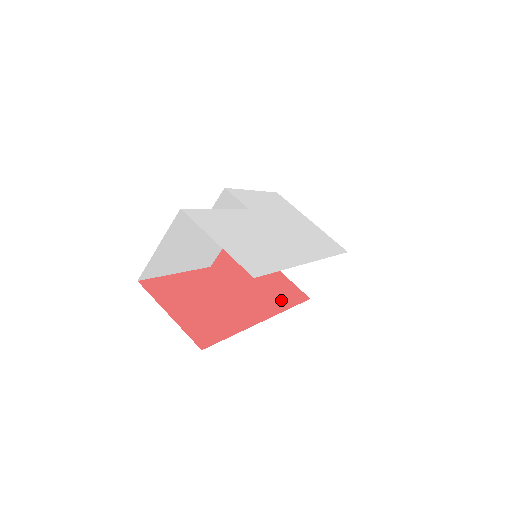
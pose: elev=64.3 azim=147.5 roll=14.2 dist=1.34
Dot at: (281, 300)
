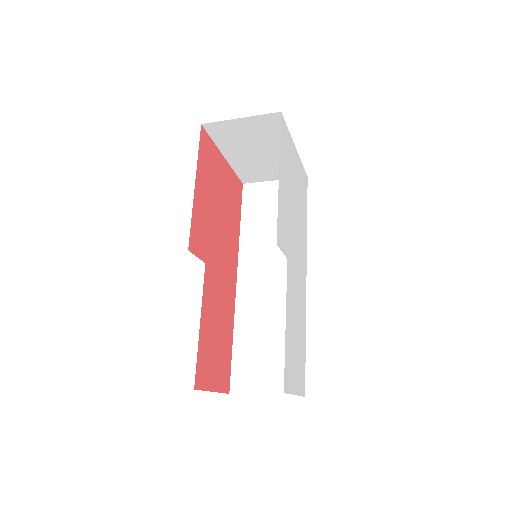
Dot at: (235, 230)
